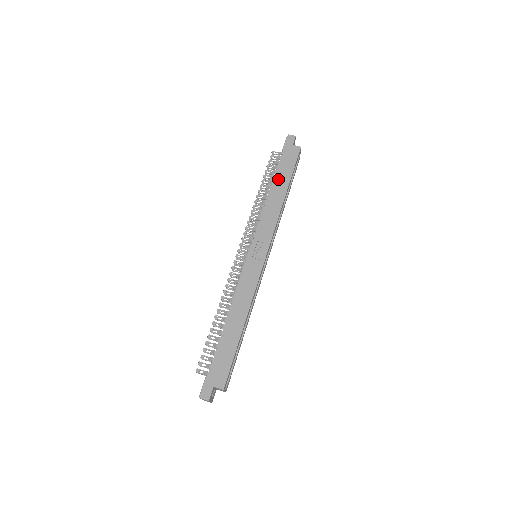
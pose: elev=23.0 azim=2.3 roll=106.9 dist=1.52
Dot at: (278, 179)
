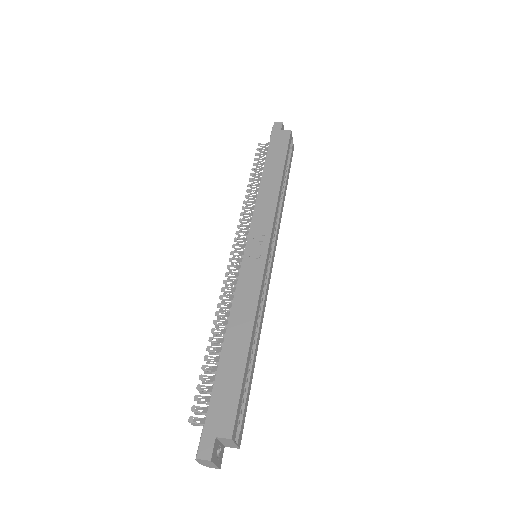
Dot at: (269, 166)
